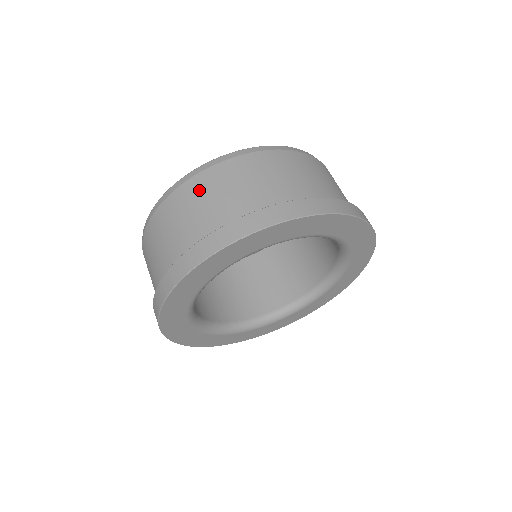
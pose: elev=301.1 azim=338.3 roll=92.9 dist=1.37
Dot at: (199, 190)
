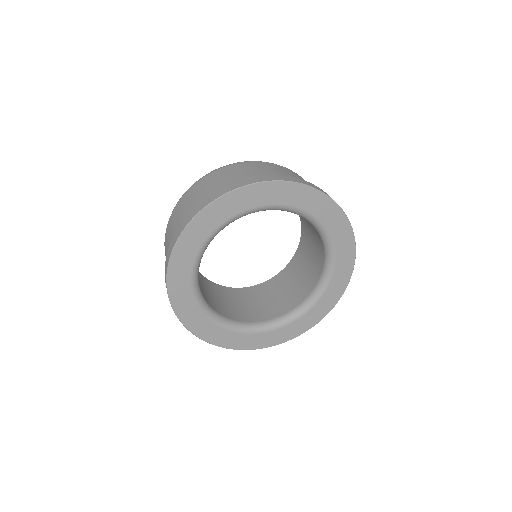
Dot at: (265, 166)
